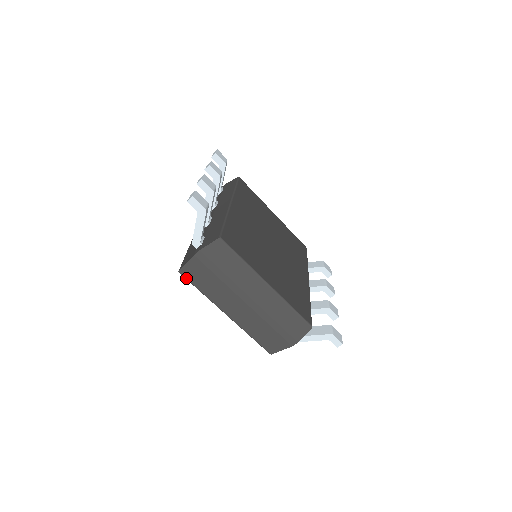
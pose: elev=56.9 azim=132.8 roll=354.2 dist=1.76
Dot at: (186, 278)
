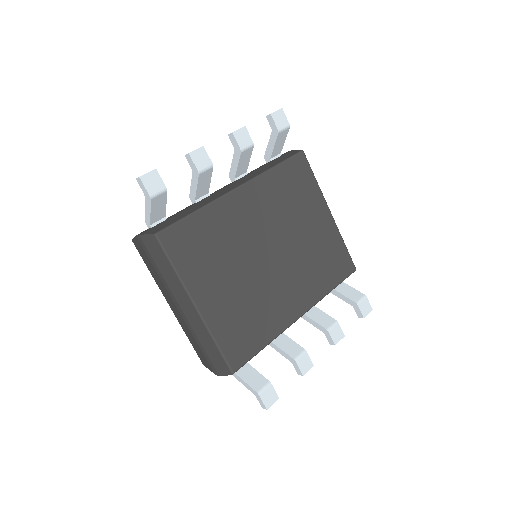
Dot at: occluded
